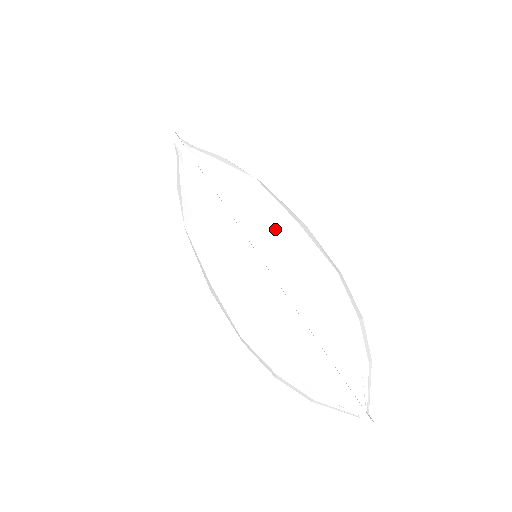
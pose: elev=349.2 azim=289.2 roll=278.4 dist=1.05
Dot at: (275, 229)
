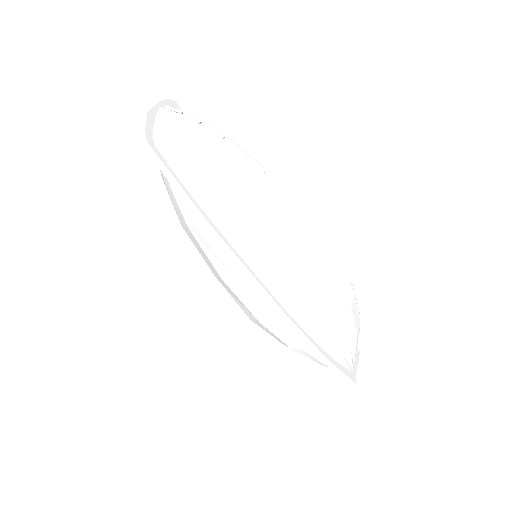
Dot at: (273, 250)
